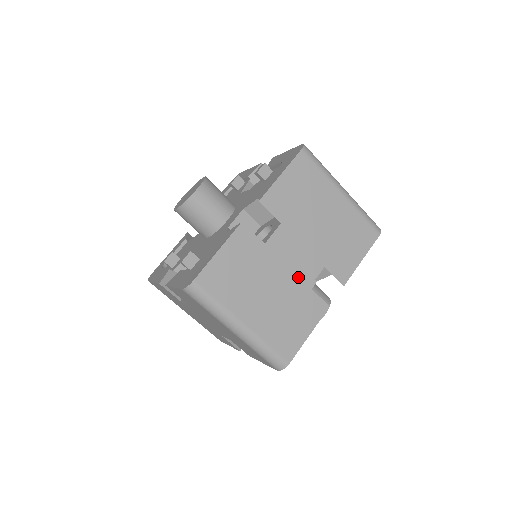
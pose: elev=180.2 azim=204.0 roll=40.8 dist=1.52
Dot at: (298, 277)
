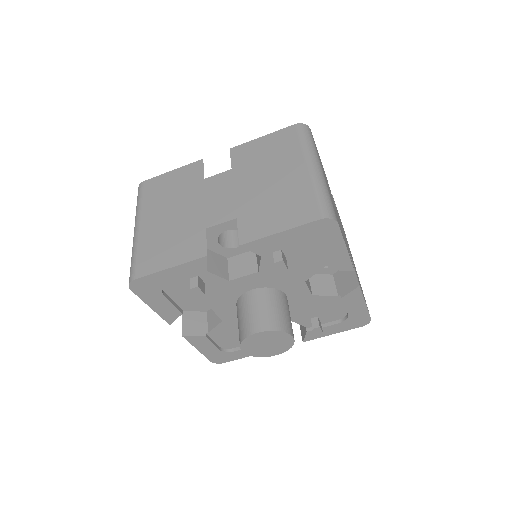
Dot at: occluded
